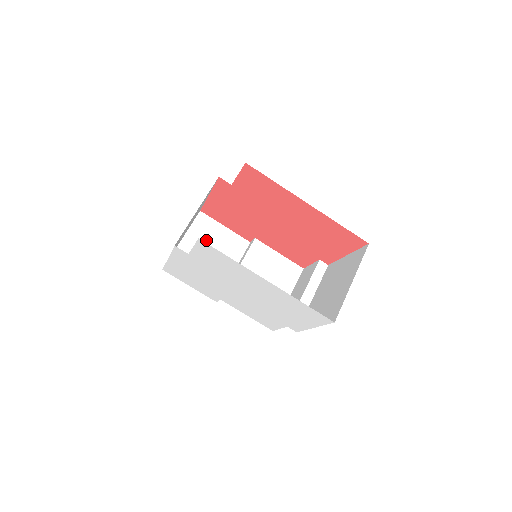
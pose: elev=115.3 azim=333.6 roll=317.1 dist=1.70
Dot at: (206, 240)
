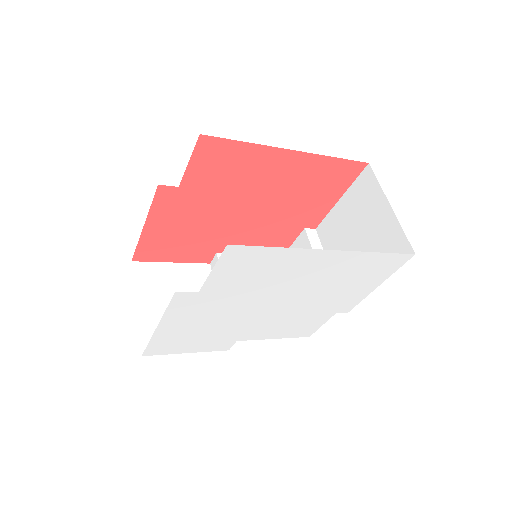
Dot at: (163, 290)
